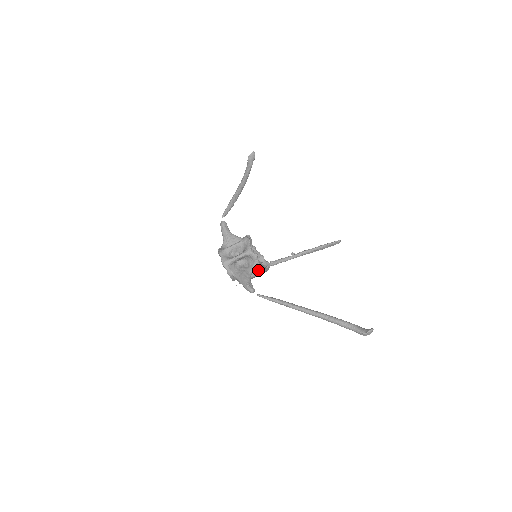
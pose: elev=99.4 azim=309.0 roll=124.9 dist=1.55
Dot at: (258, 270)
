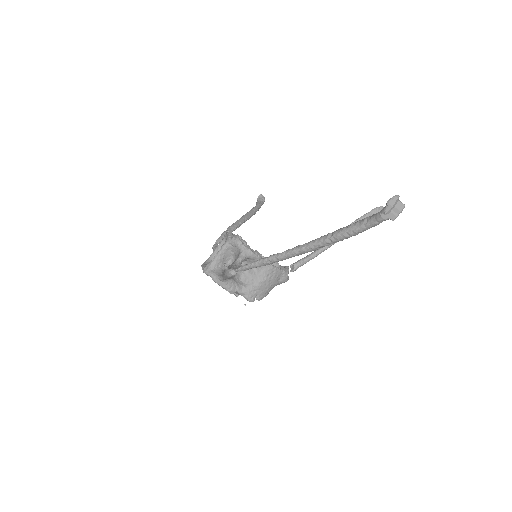
Dot at: (261, 268)
